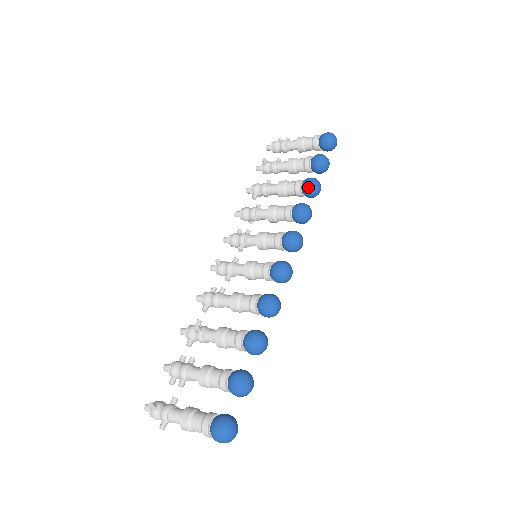
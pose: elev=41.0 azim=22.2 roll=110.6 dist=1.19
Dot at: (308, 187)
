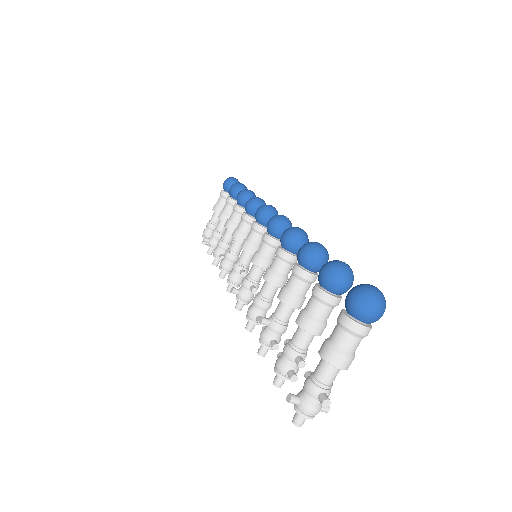
Dot at: (242, 197)
